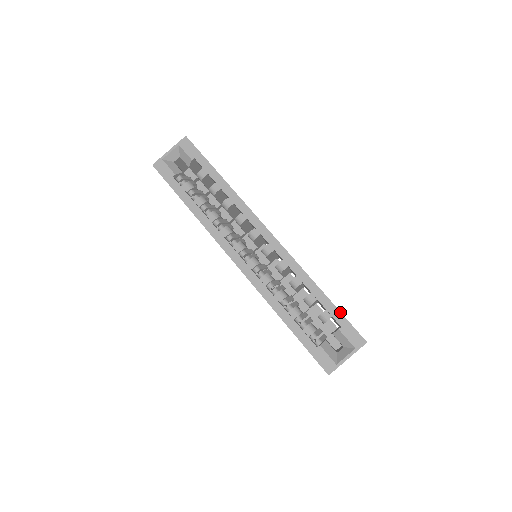
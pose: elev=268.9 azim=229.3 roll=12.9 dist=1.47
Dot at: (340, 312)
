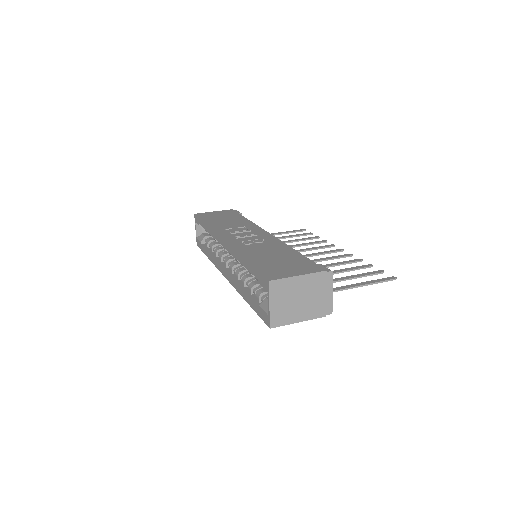
Dot at: (254, 268)
